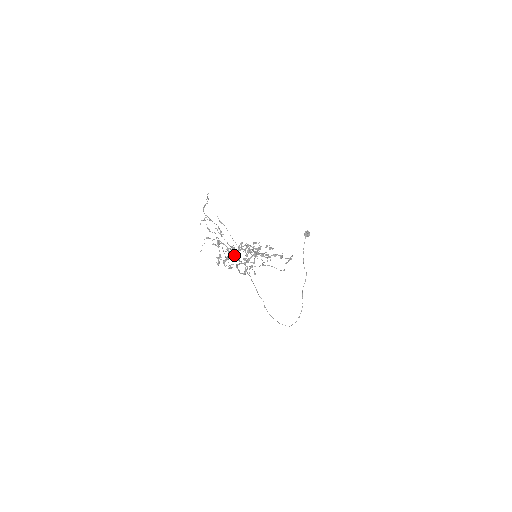
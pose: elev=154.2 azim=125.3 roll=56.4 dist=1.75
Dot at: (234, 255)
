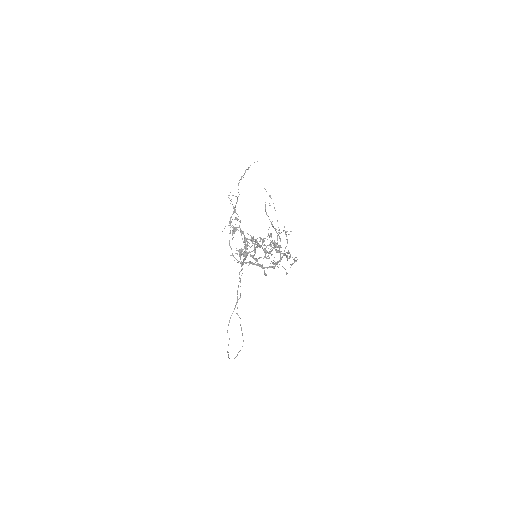
Dot at: (277, 240)
